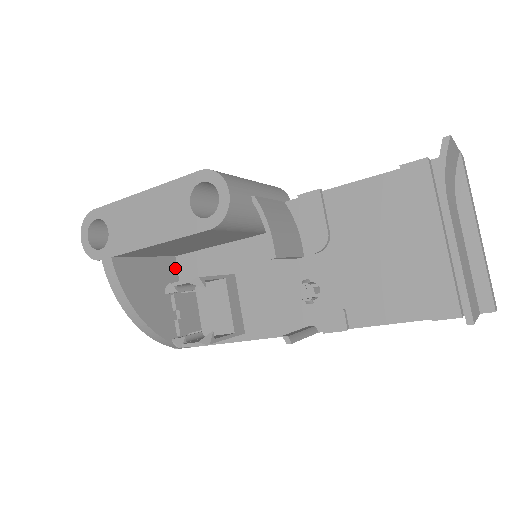
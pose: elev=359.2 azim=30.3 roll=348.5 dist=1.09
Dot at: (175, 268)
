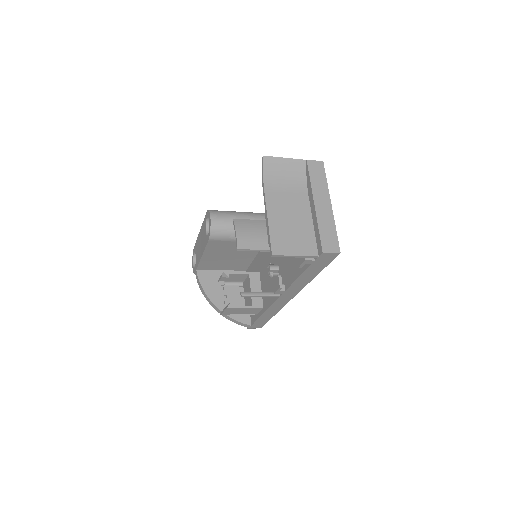
Dot at: occluded
